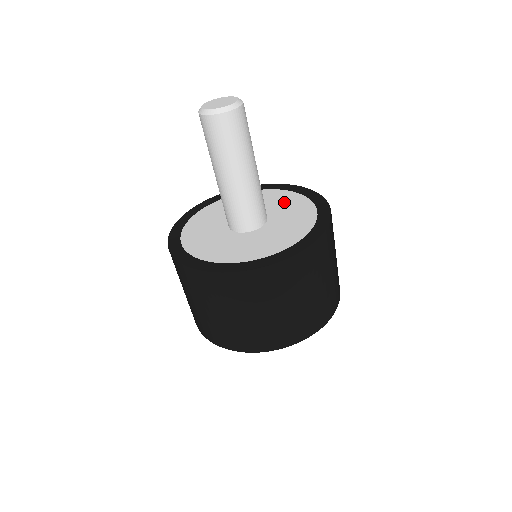
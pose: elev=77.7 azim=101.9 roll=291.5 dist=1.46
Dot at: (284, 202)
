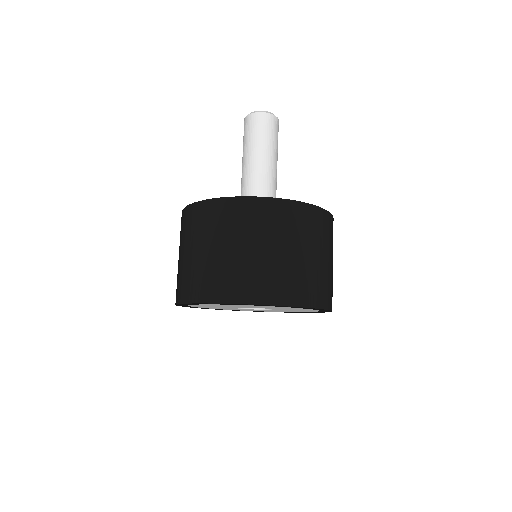
Dot at: occluded
